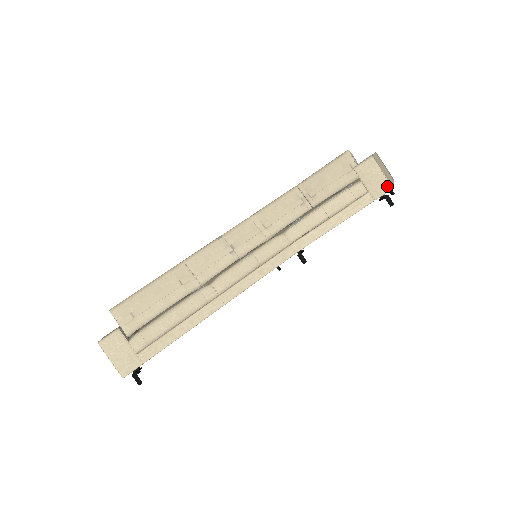
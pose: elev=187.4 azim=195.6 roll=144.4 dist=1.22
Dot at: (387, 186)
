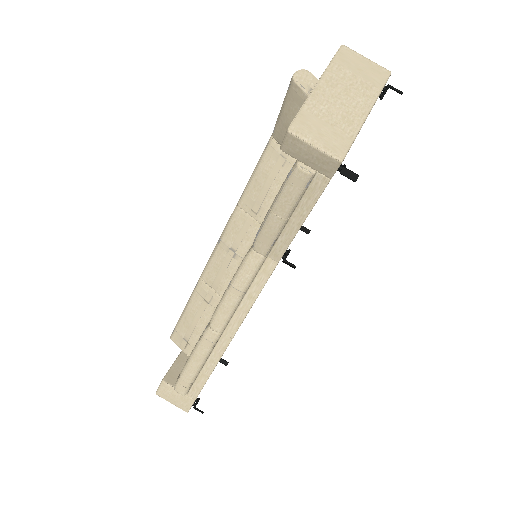
Dot at: (332, 161)
